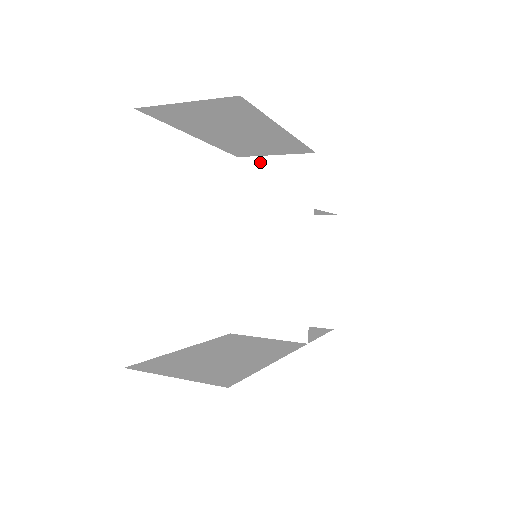
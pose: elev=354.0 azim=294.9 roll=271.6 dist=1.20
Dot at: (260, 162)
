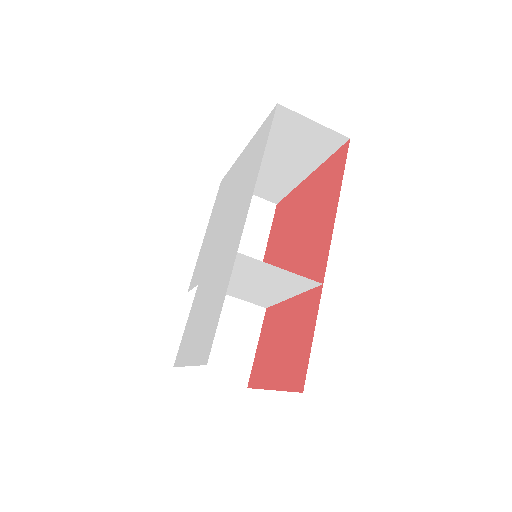
Dot at: occluded
